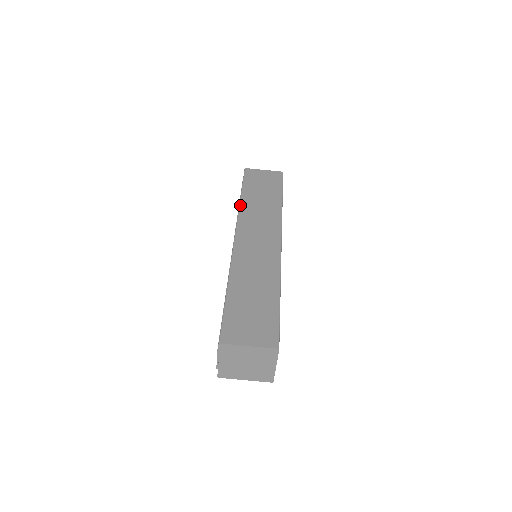
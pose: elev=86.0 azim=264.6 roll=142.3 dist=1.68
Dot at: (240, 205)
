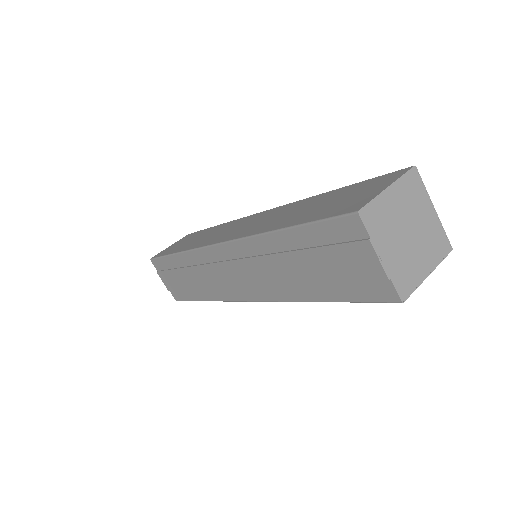
Dot at: (184, 250)
